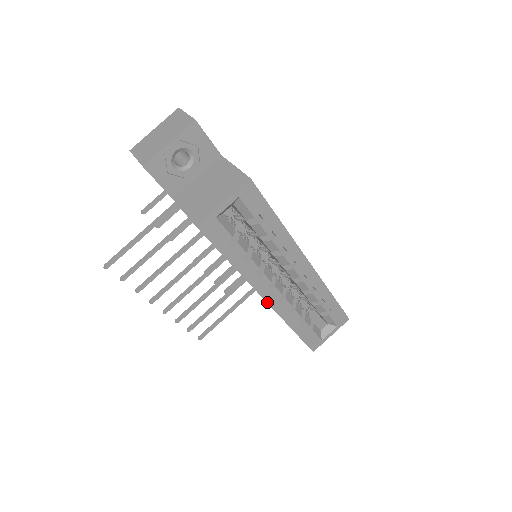
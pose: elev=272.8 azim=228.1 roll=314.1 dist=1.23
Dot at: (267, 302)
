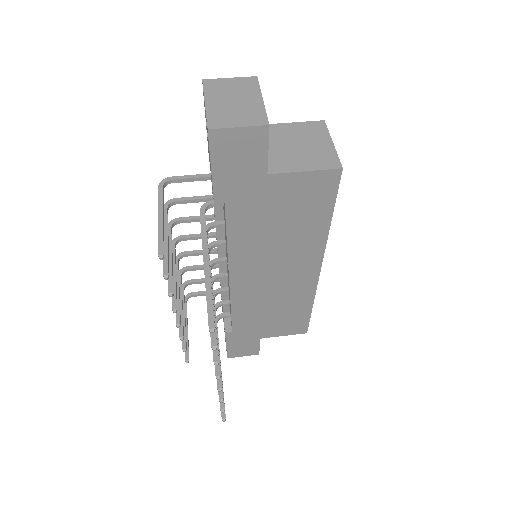
Dot at: (320, 271)
